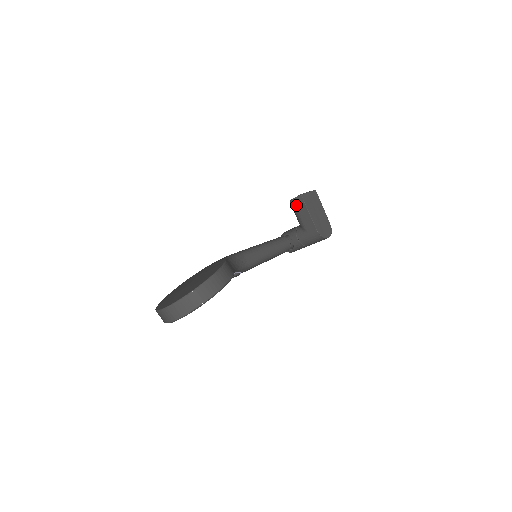
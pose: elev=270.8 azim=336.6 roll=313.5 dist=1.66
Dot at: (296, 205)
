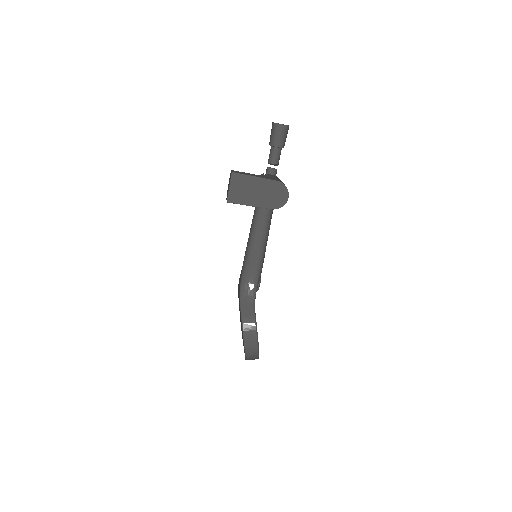
Dot at: occluded
